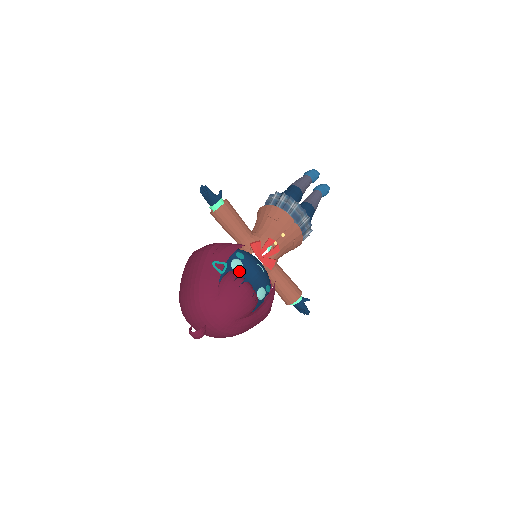
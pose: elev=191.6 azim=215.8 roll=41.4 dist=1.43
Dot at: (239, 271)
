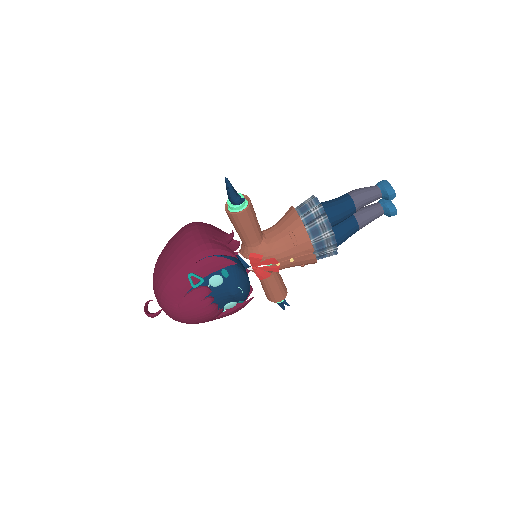
Dot at: (215, 286)
